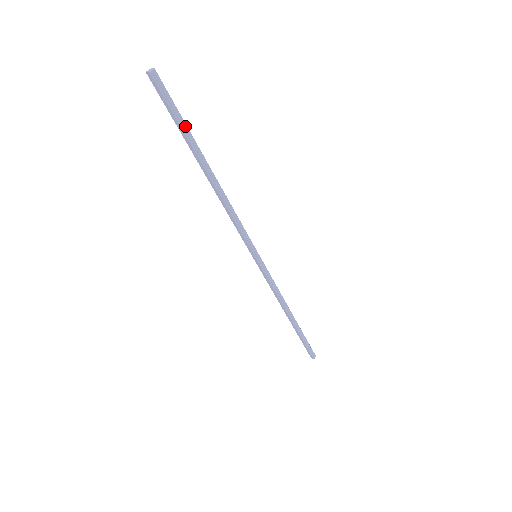
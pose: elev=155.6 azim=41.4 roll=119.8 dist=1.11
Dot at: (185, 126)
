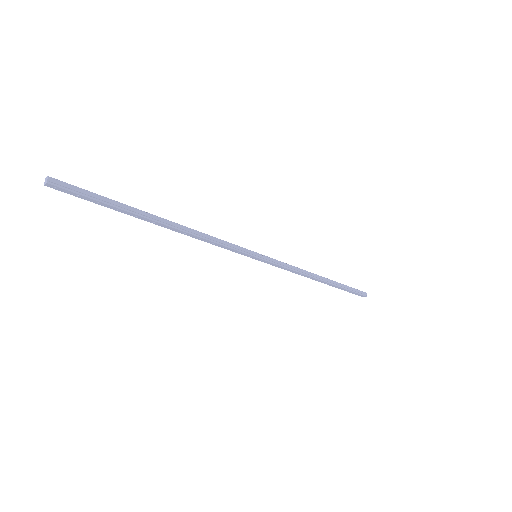
Dot at: (113, 202)
